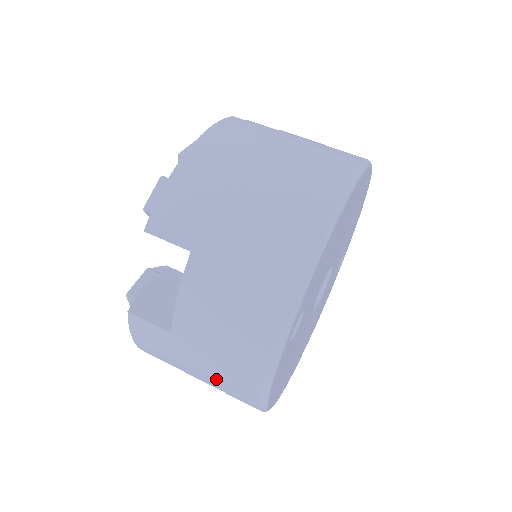
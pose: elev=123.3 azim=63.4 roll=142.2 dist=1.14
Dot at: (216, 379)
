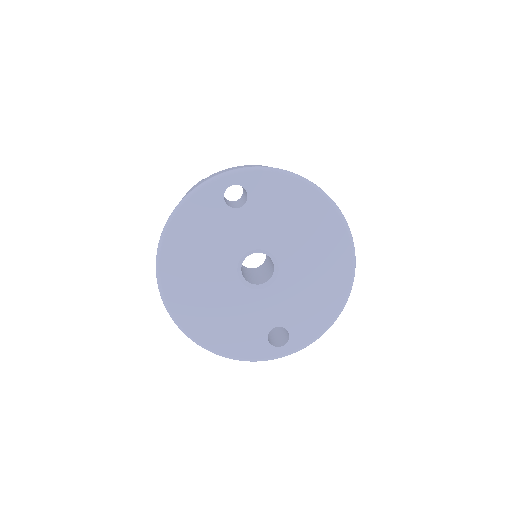
Dot at: occluded
